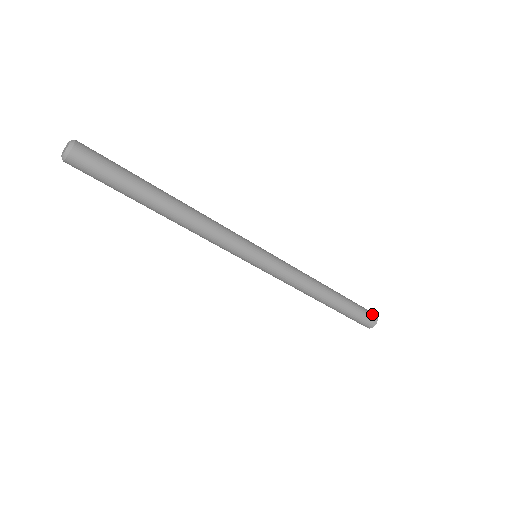
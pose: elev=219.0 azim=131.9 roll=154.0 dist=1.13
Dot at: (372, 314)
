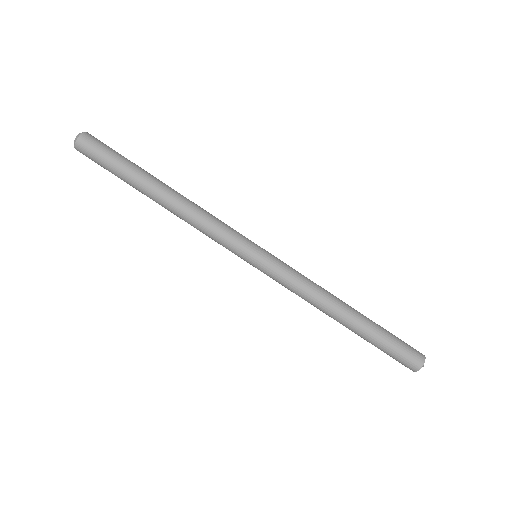
Dot at: (417, 353)
